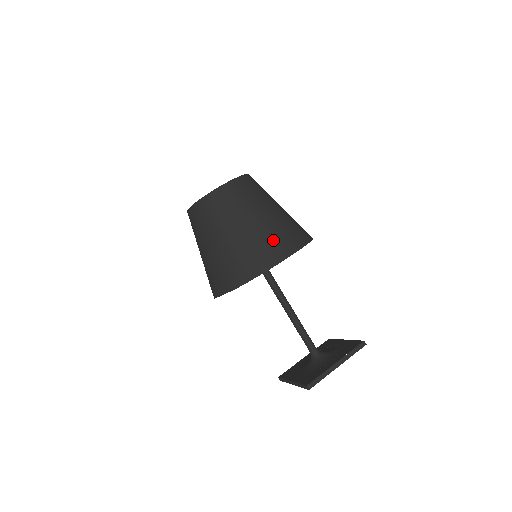
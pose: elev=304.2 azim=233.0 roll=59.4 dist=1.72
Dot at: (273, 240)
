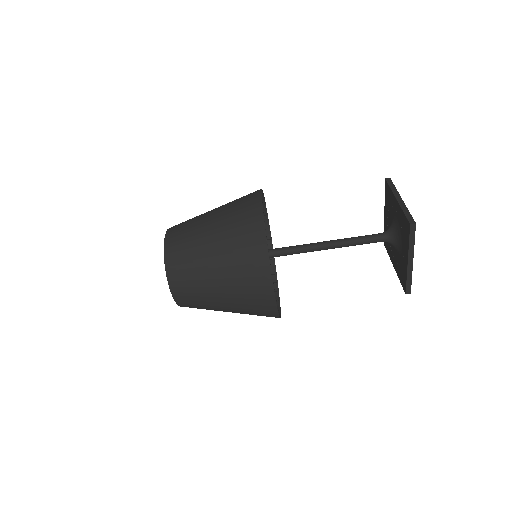
Dot at: (239, 205)
